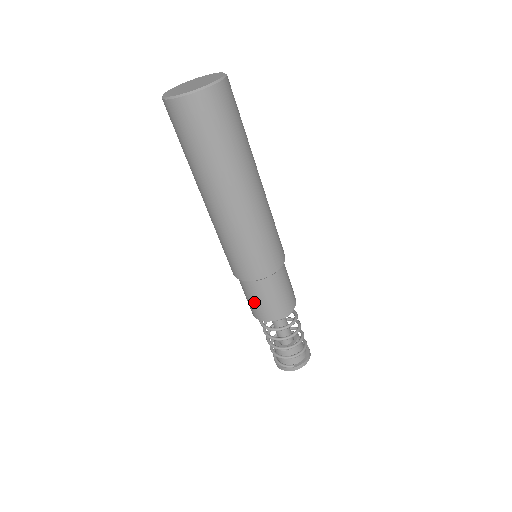
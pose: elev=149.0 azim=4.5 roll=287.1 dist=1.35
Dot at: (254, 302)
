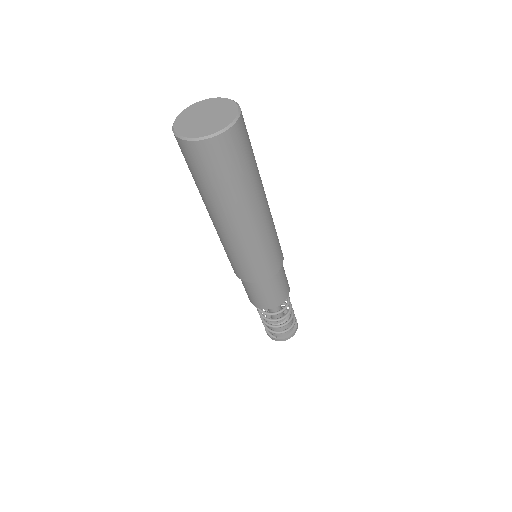
Dot at: (246, 290)
